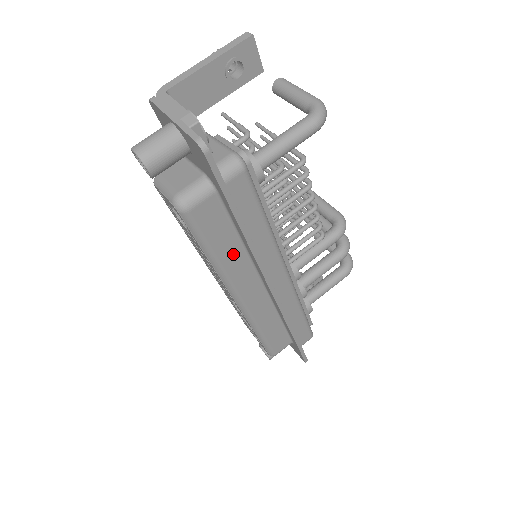
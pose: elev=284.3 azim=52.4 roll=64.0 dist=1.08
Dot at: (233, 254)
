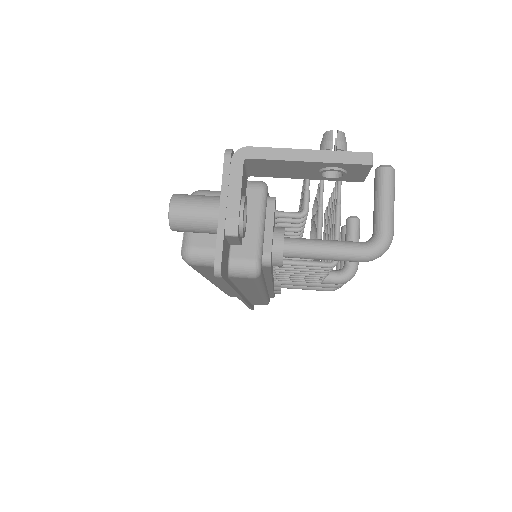
Dot at: occluded
